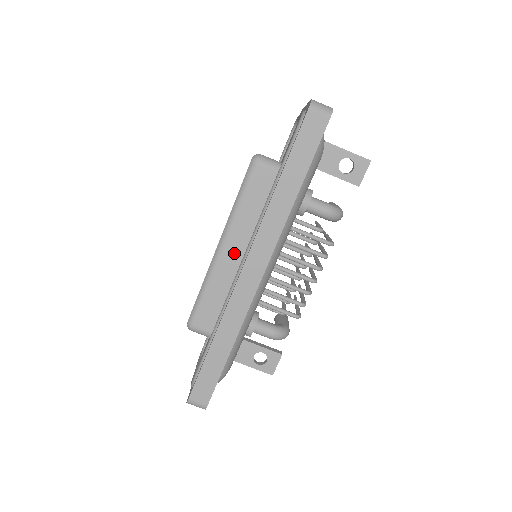
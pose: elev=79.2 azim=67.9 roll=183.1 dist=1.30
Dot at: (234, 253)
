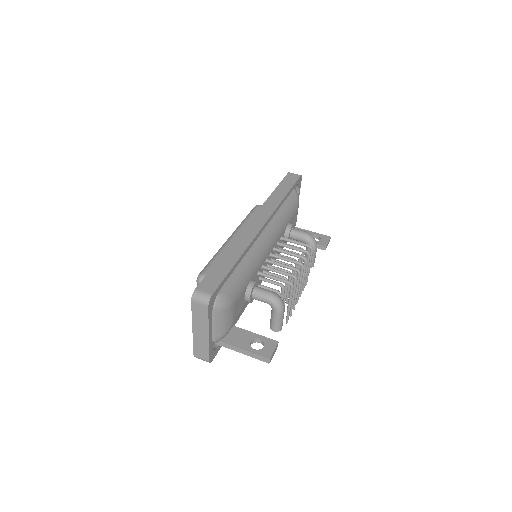
Dot at: occluded
